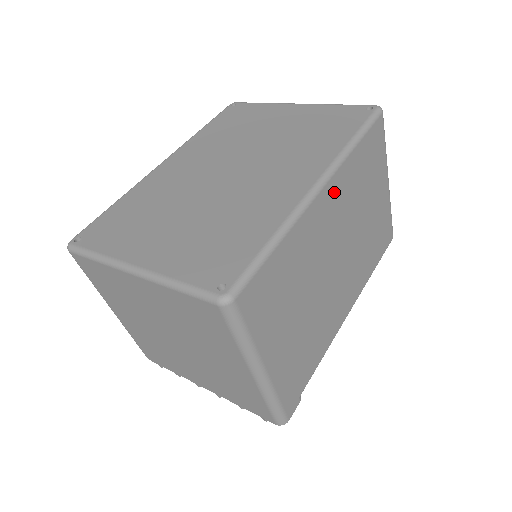
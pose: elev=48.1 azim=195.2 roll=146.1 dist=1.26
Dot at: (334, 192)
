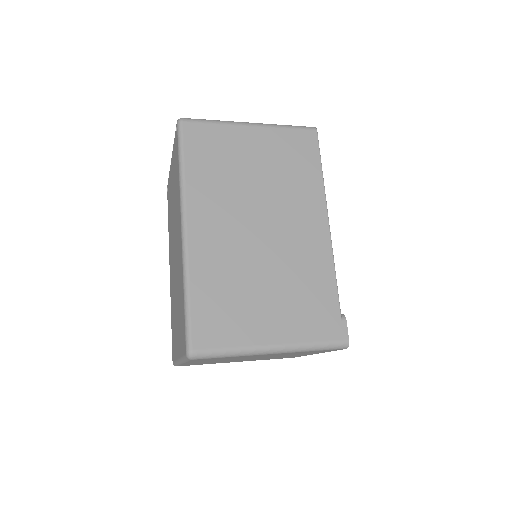
Dot at: (201, 213)
